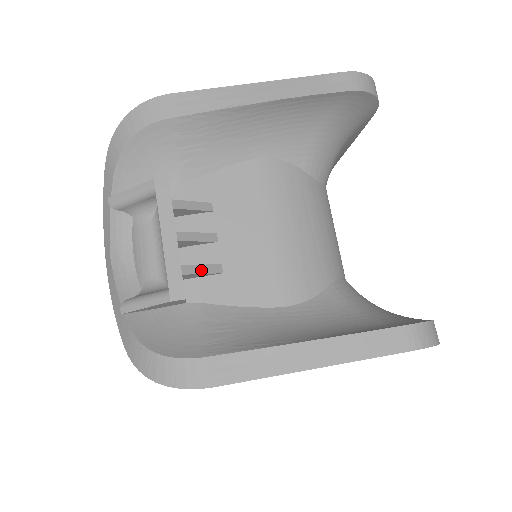
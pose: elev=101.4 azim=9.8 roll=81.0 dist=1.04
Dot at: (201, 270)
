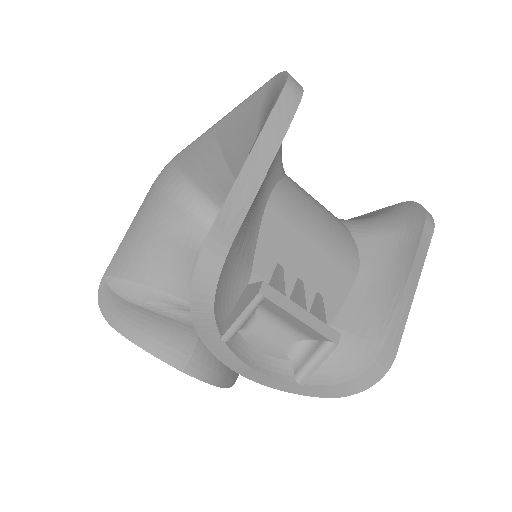
Dot at: (323, 309)
